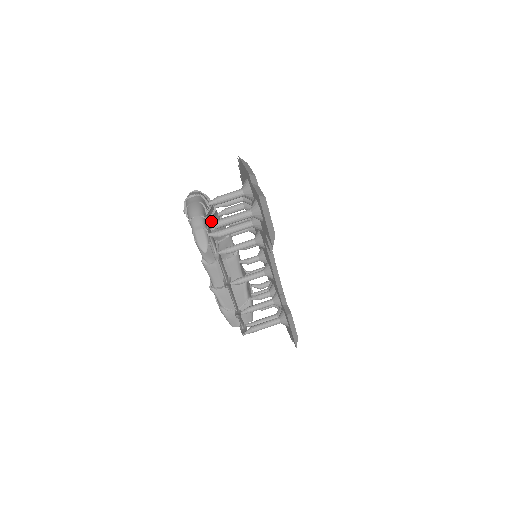
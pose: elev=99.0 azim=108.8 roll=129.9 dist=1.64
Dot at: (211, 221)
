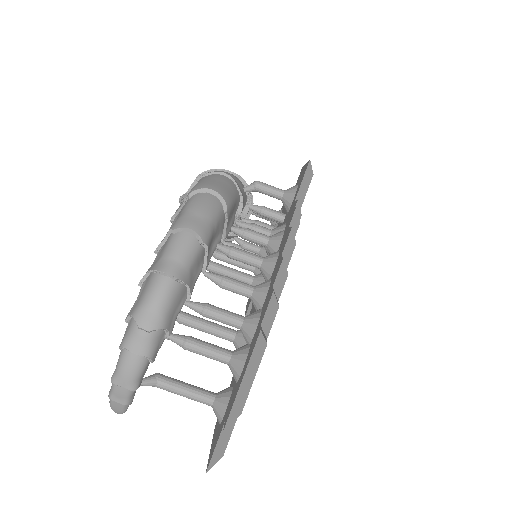
Dot at: (148, 385)
